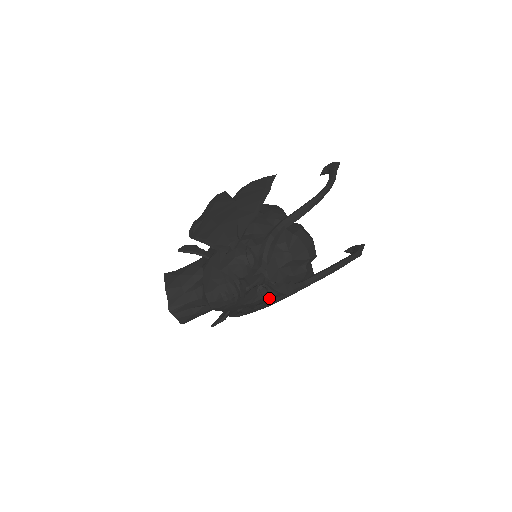
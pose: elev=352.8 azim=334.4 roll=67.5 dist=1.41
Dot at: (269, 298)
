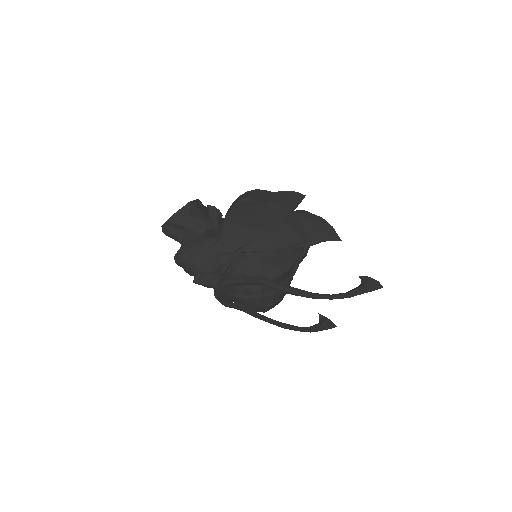
Dot at: occluded
